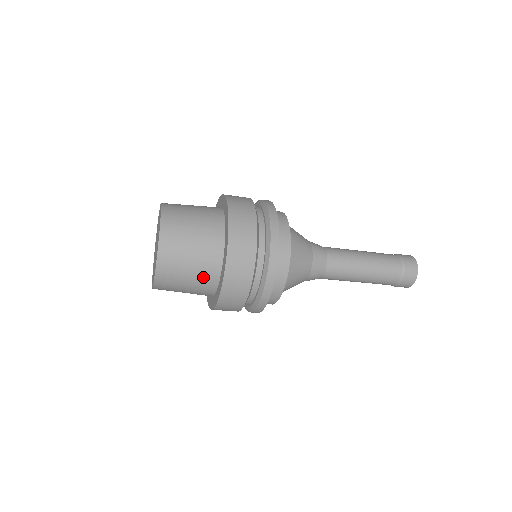
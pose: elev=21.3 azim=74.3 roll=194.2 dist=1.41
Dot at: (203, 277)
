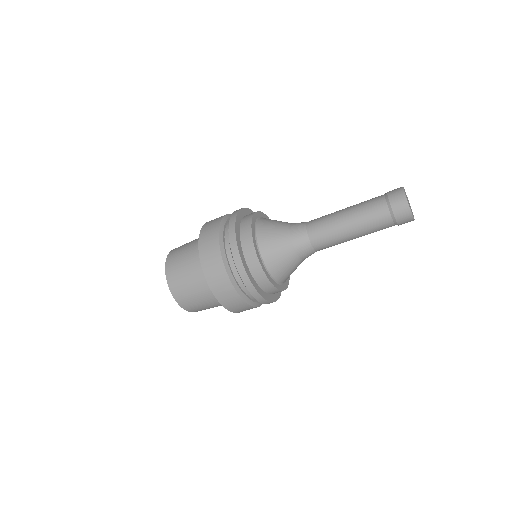
Dot at: (202, 285)
